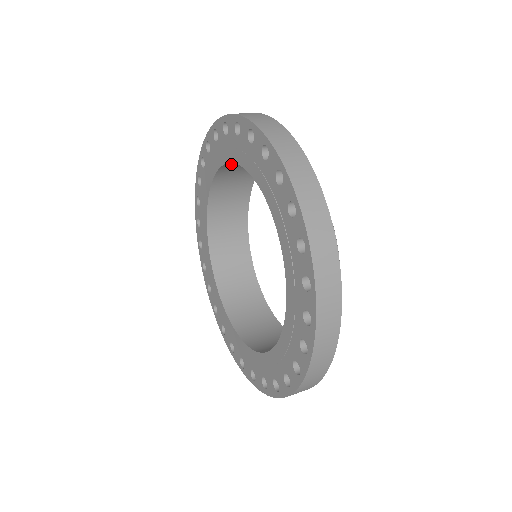
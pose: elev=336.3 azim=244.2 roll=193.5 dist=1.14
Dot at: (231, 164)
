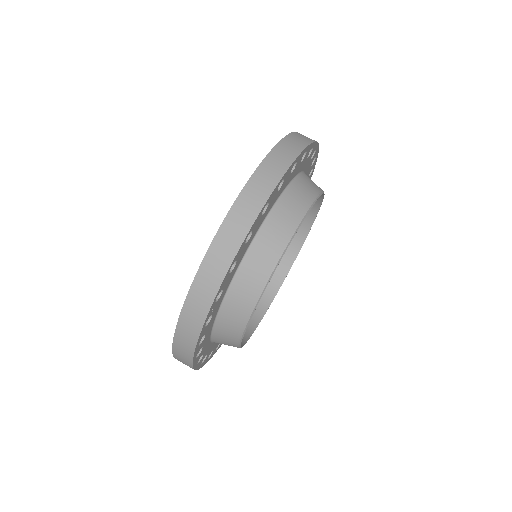
Dot at: occluded
